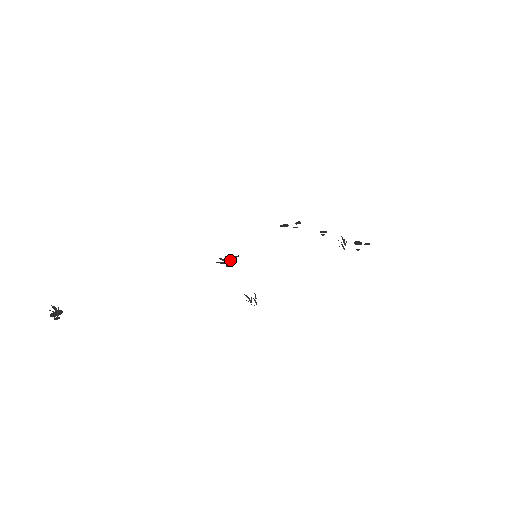
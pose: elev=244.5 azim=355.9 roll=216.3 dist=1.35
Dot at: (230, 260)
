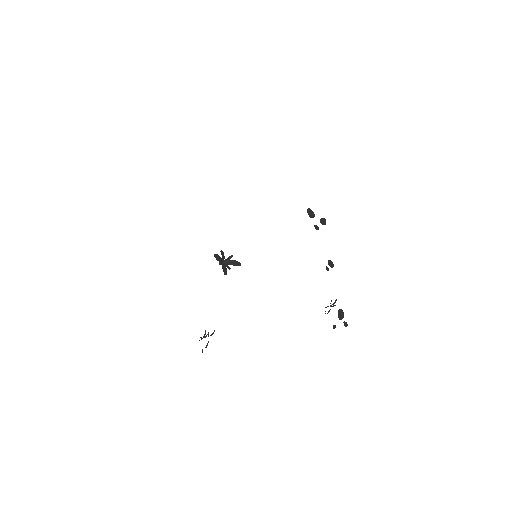
Dot at: (229, 261)
